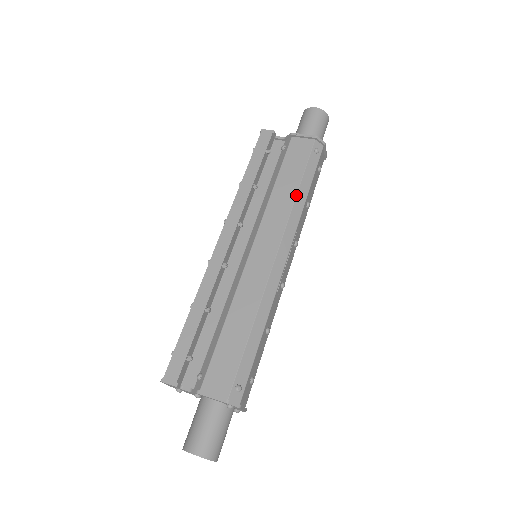
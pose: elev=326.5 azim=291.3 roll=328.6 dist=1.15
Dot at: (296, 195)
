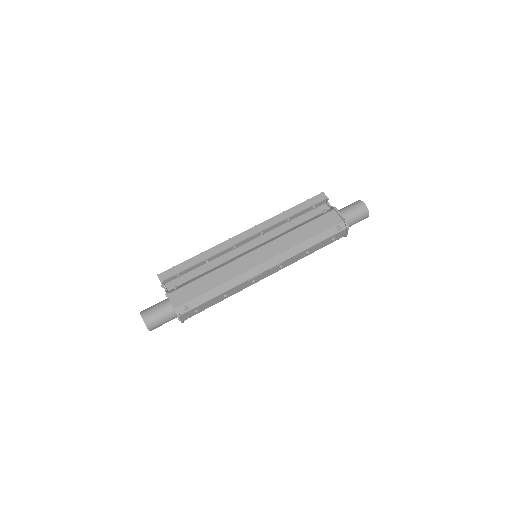
Dot at: (303, 242)
